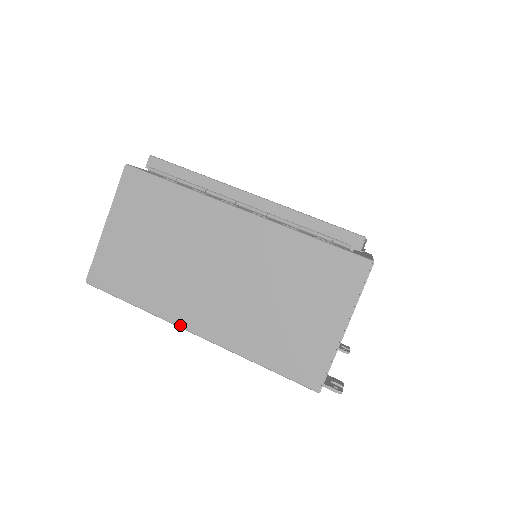
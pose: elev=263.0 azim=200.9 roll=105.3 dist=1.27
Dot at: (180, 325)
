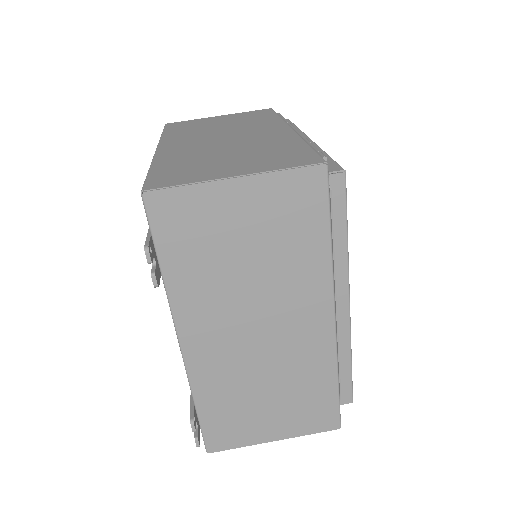
Dot at: (160, 144)
